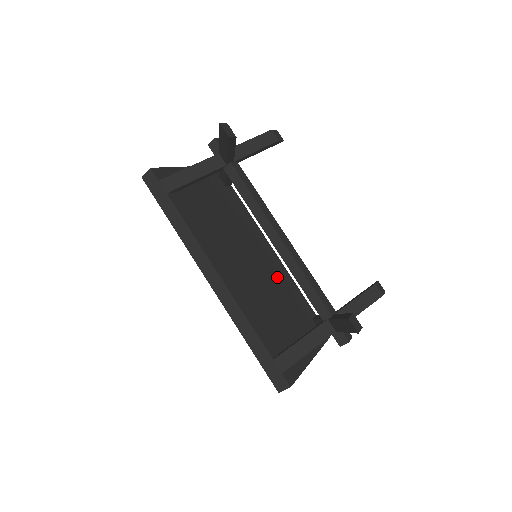
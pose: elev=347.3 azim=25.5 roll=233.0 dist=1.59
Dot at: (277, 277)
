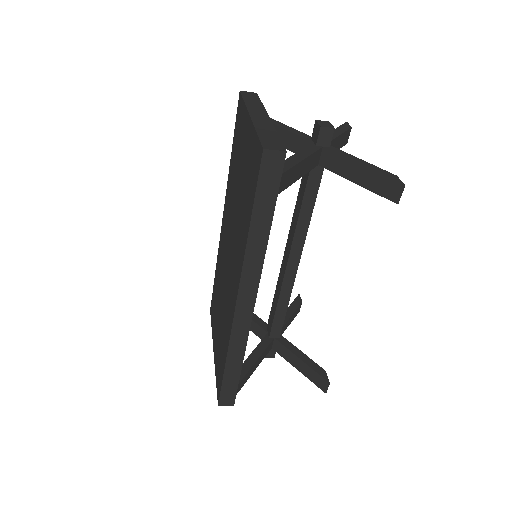
Dot at: occluded
